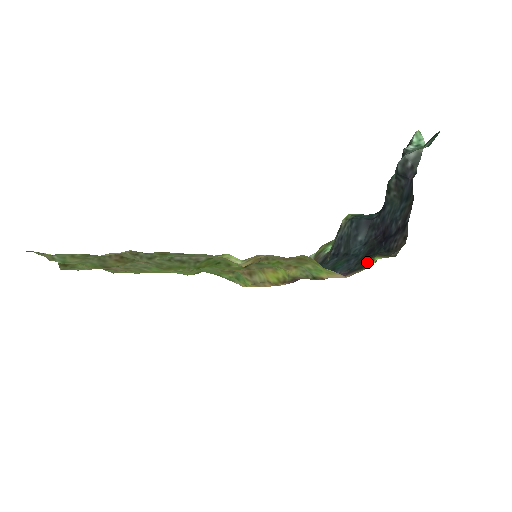
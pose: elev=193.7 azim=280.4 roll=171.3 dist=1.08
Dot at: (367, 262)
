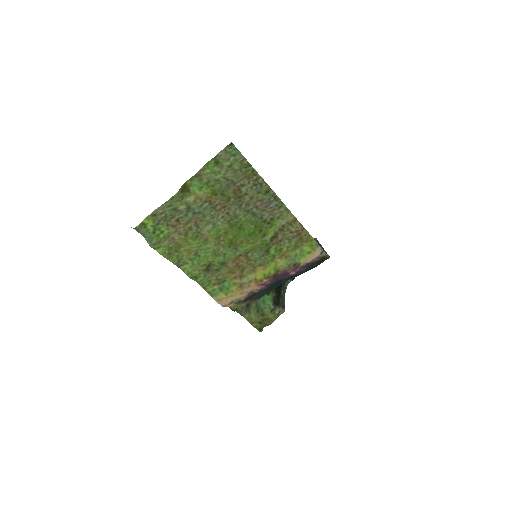
Dot at: (318, 261)
